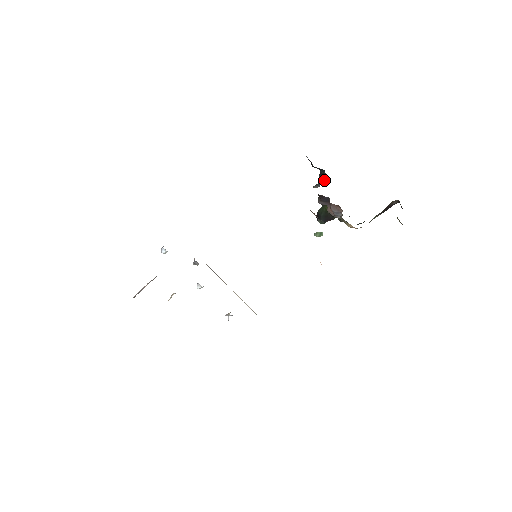
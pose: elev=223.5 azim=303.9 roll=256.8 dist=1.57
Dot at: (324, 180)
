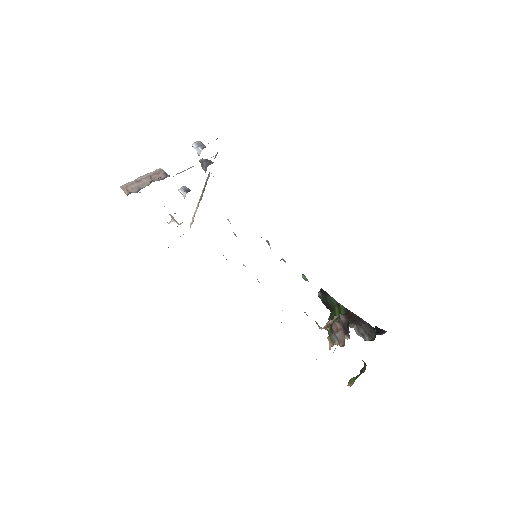
Dot at: (366, 339)
